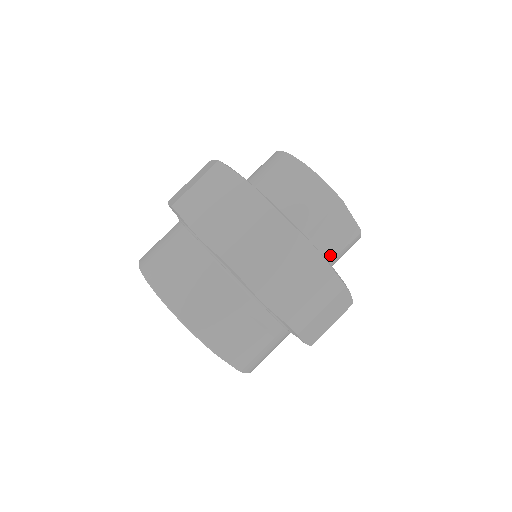
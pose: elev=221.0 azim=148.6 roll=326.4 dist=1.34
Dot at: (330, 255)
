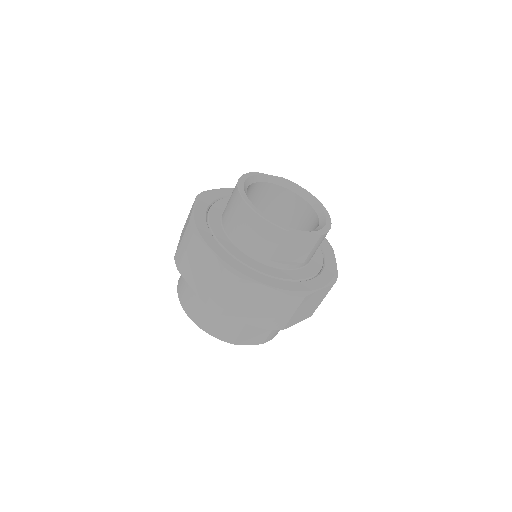
Dot at: (300, 259)
